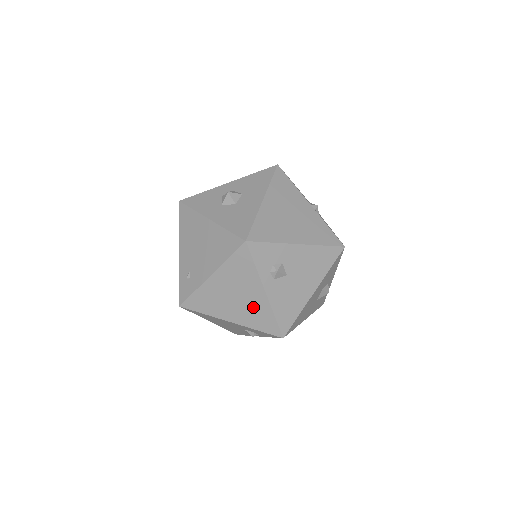
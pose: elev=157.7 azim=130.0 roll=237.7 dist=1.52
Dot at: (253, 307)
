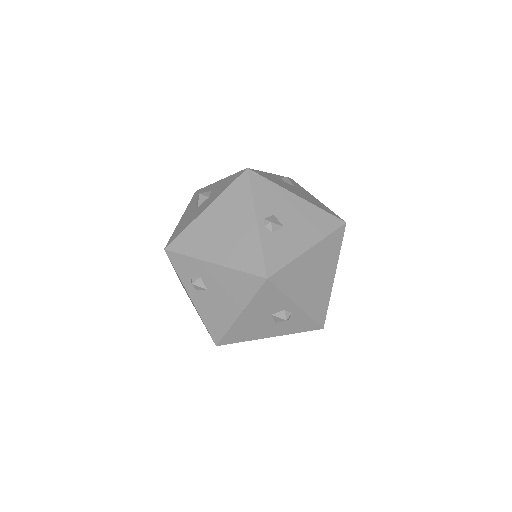
Dot at: occluded
